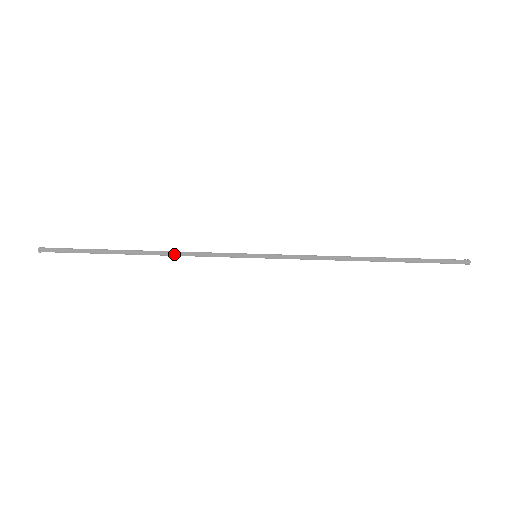
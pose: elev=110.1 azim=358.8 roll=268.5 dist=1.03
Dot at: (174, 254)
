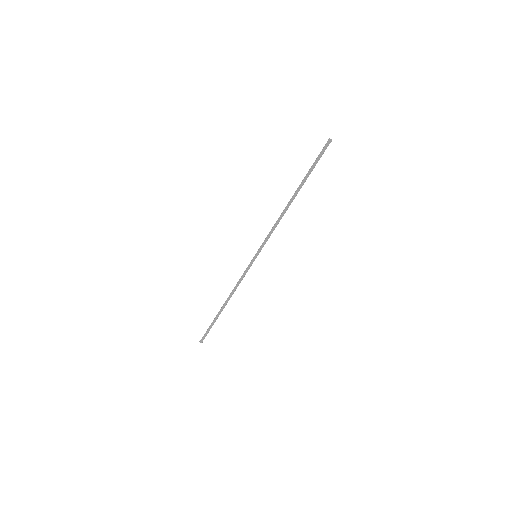
Dot at: (233, 292)
